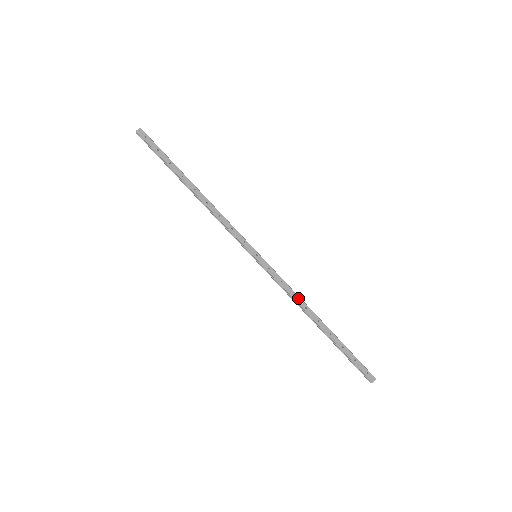
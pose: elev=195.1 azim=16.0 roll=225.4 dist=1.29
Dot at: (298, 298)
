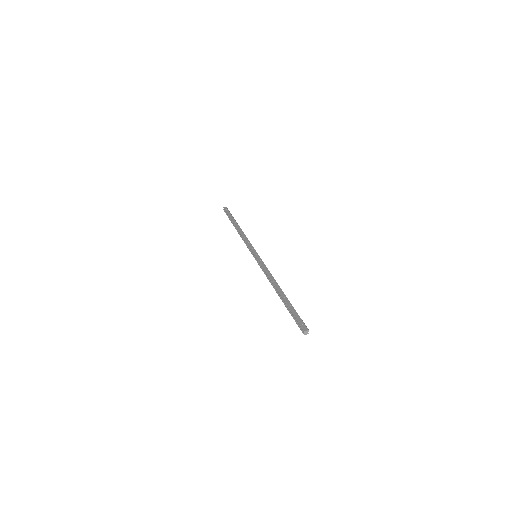
Dot at: (271, 276)
